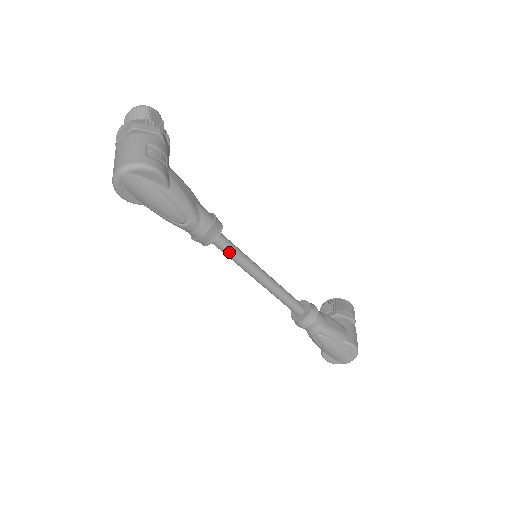
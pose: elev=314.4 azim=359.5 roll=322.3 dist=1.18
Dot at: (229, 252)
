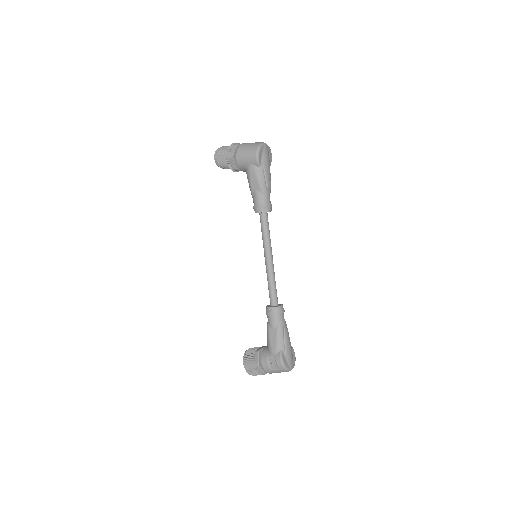
Dot at: occluded
